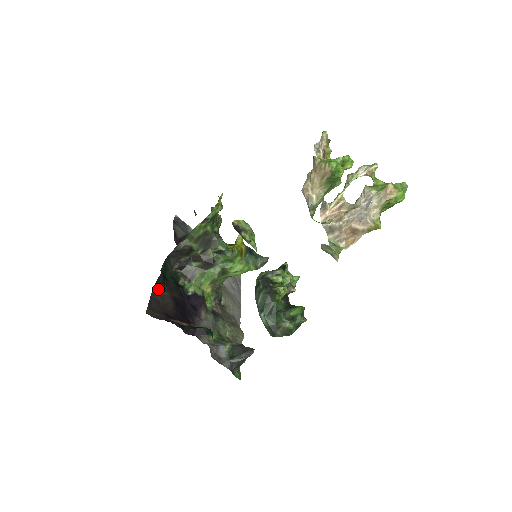
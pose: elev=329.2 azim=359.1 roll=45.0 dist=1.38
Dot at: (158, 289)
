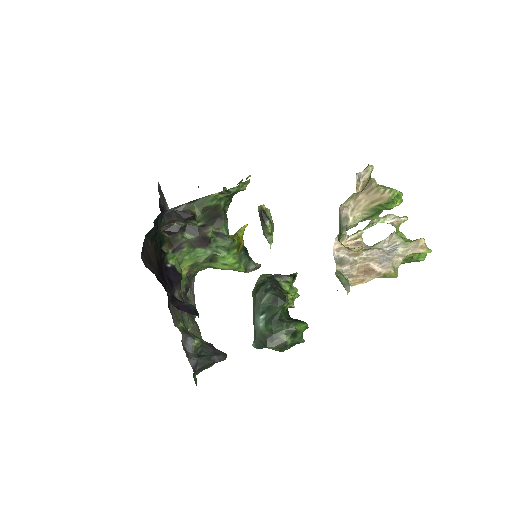
Dot at: (148, 240)
